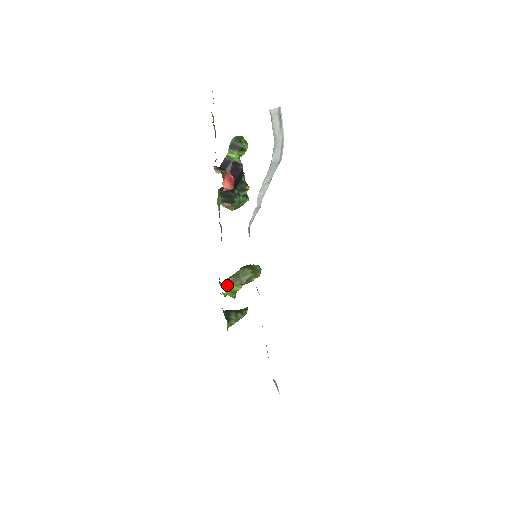
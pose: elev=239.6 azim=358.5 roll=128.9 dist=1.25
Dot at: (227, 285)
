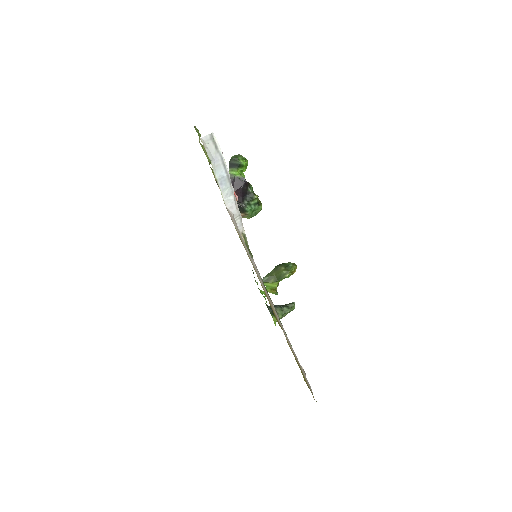
Dot at: (264, 283)
